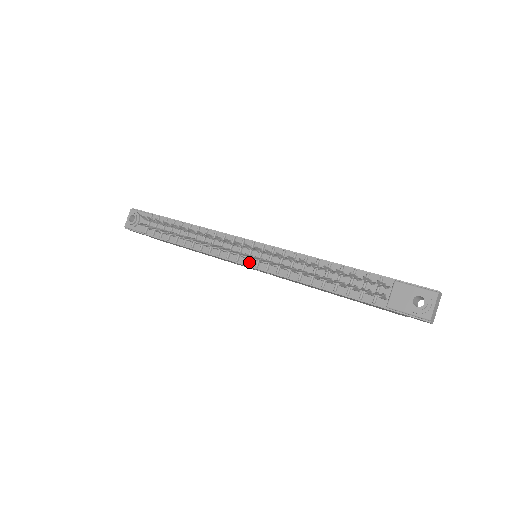
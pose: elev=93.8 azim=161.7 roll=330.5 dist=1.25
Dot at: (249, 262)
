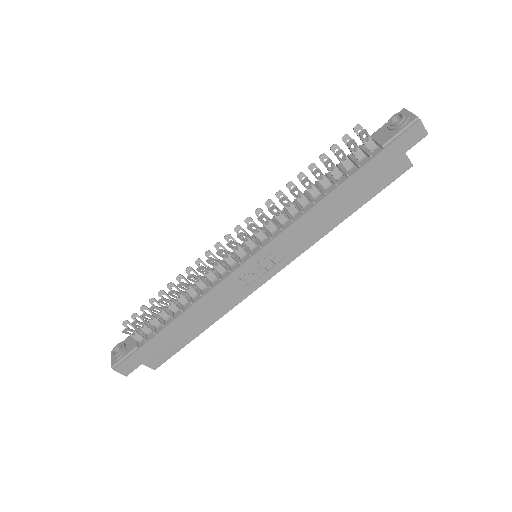
Dot at: (251, 253)
